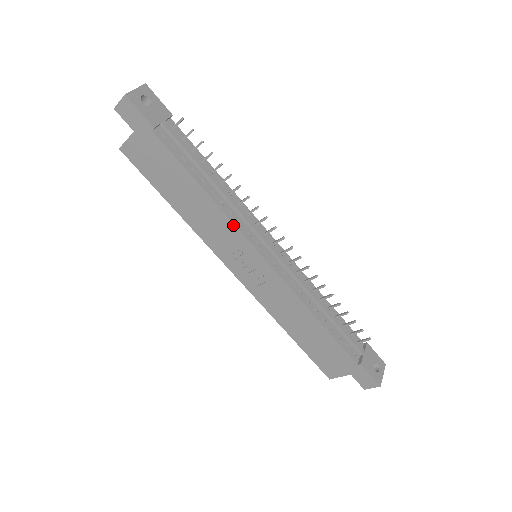
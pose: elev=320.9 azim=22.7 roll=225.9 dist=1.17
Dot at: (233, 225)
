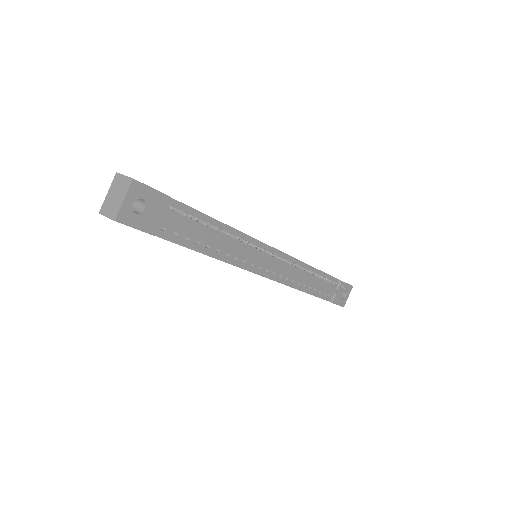
Dot at: occluded
